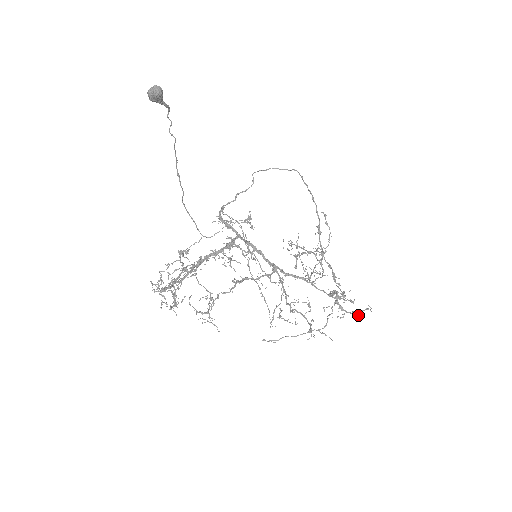
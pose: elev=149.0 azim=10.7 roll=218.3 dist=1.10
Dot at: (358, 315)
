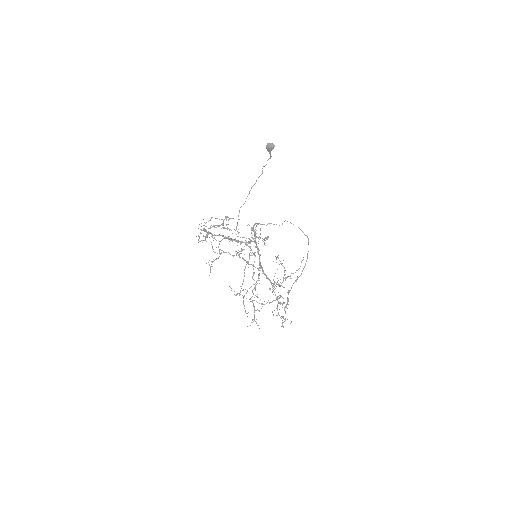
Dot at: occluded
